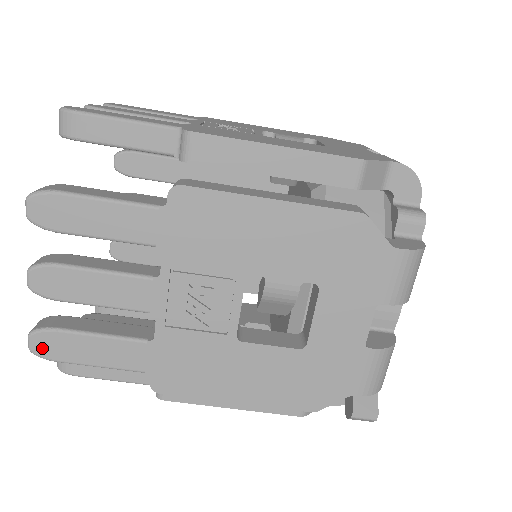
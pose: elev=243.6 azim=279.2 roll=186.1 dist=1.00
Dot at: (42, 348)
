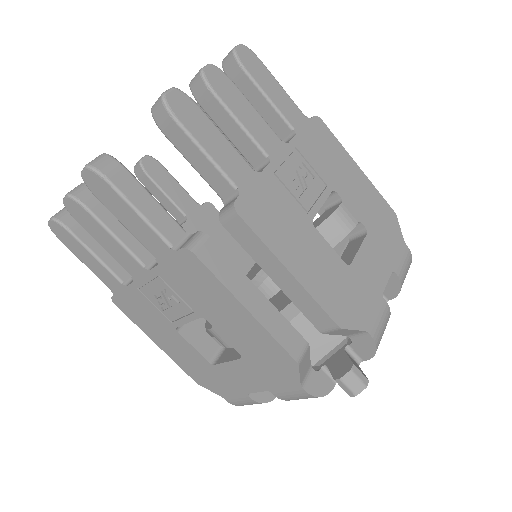
Dot at: (176, 102)
